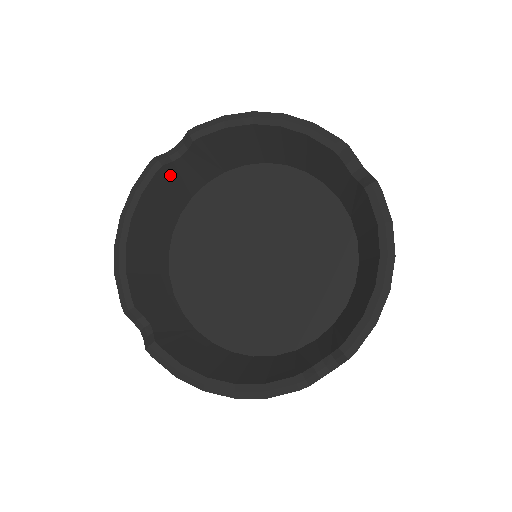
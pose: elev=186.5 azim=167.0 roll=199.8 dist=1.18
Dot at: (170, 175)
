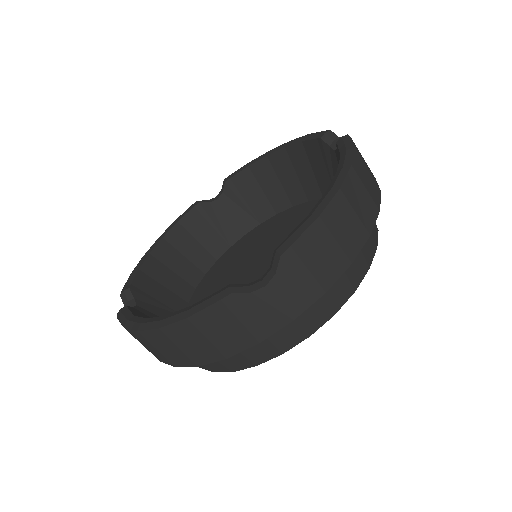
Dot at: (207, 215)
